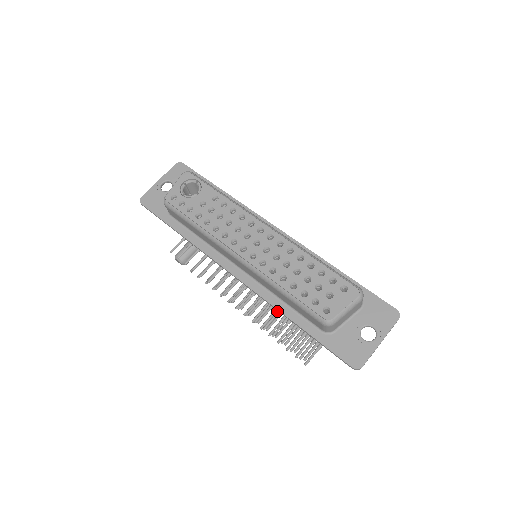
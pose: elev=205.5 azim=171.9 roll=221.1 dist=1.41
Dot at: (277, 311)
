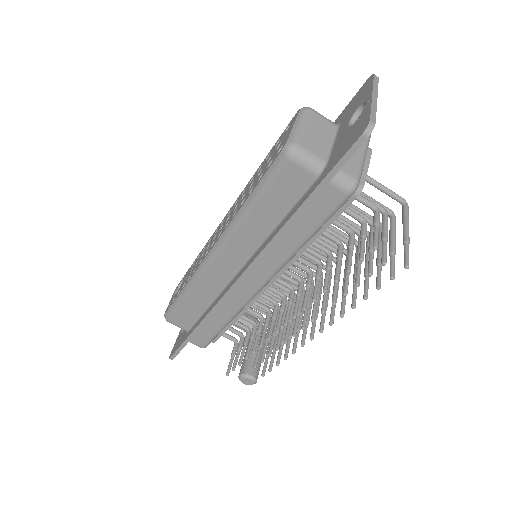
Dot at: occluded
